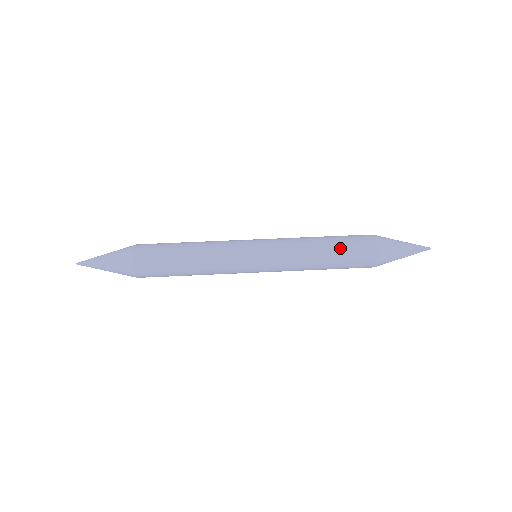
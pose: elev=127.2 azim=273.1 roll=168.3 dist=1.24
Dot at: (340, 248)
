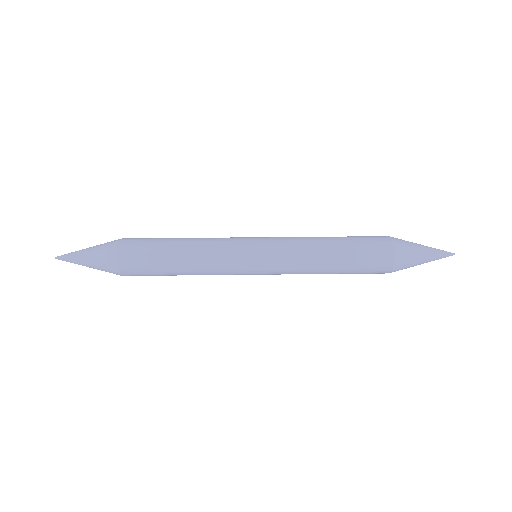
Dot at: (351, 244)
